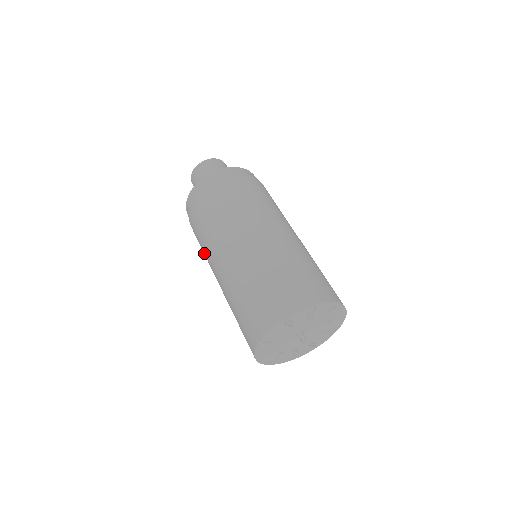
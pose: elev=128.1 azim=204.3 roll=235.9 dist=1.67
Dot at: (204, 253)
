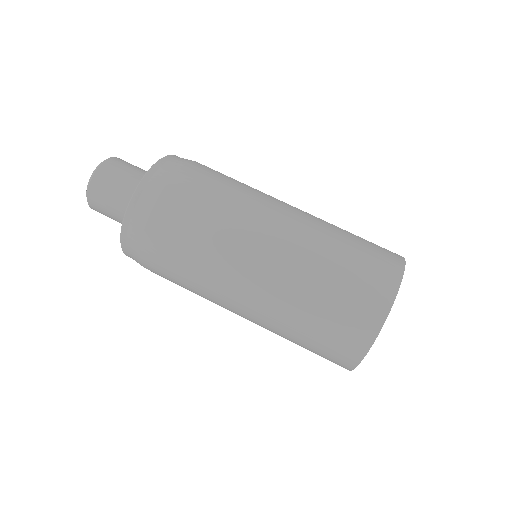
Dot at: occluded
